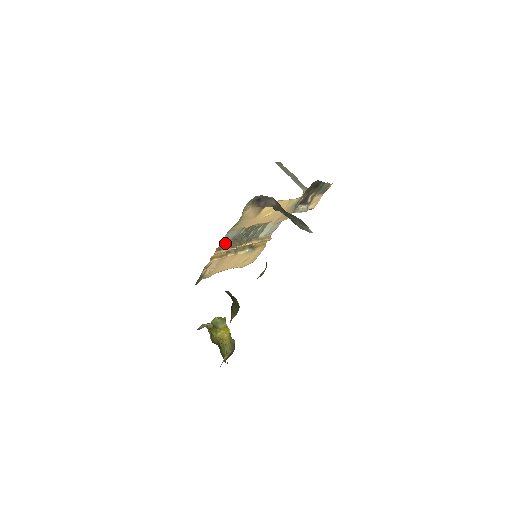
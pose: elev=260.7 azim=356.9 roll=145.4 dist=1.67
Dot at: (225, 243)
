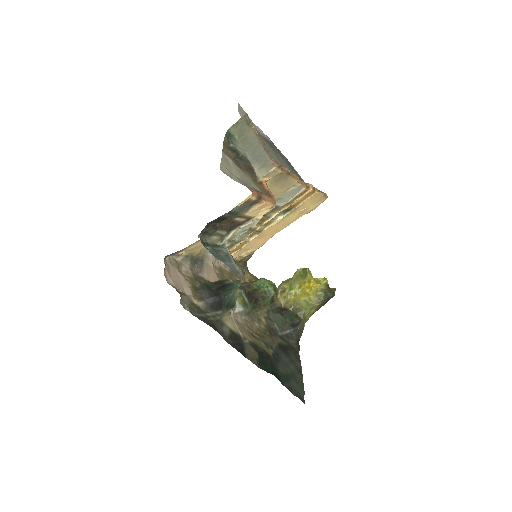
Dot at: occluded
